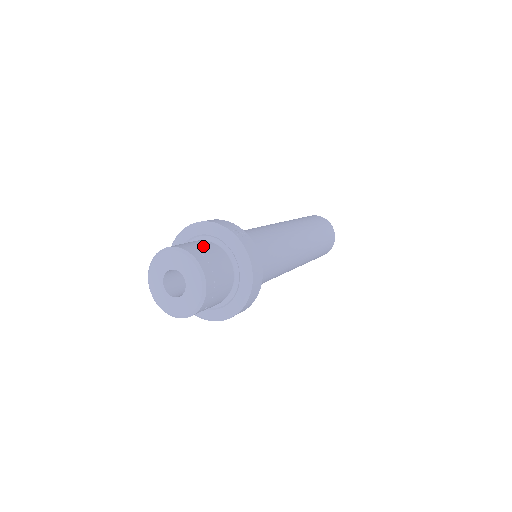
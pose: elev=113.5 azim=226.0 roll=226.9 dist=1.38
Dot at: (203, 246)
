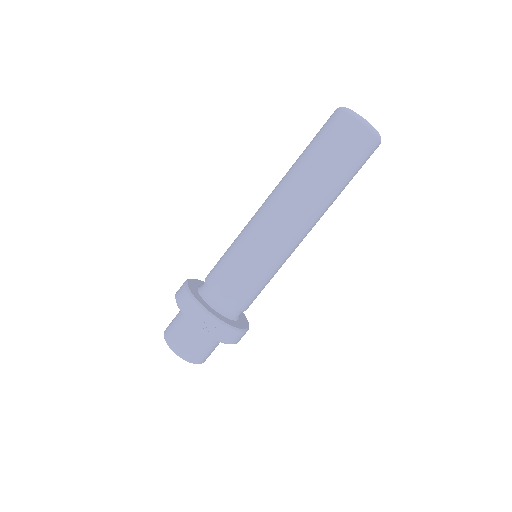
Dot at: (188, 338)
